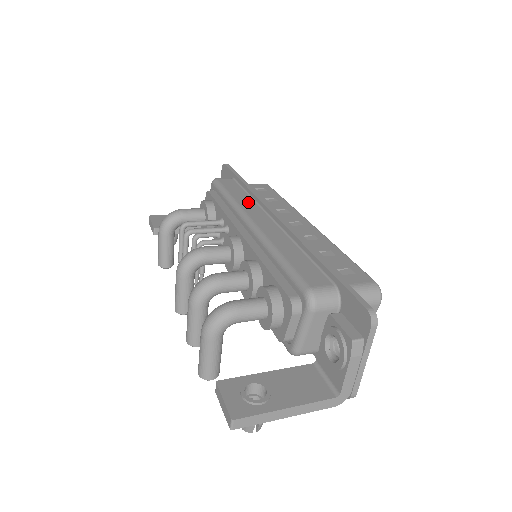
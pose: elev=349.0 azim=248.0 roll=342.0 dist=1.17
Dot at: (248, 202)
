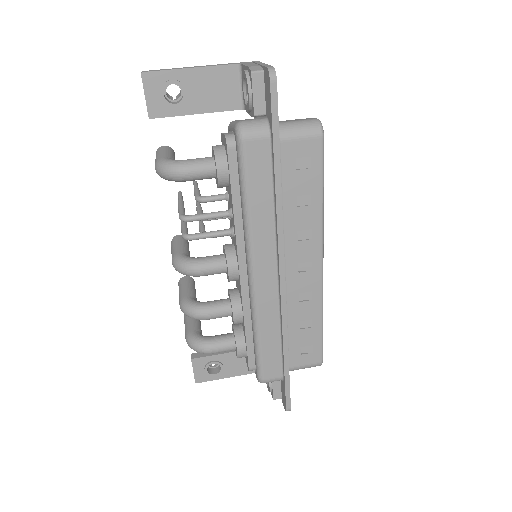
Dot at: (265, 228)
